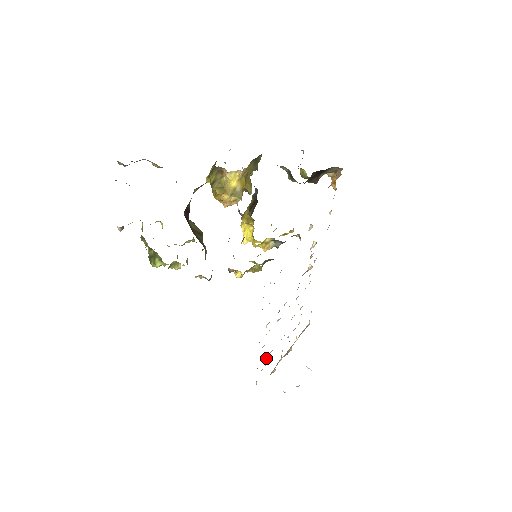
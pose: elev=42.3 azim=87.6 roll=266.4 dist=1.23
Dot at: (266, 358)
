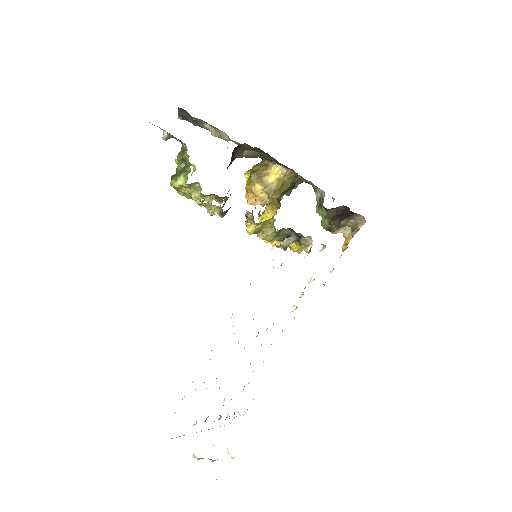
Dot at: occluded
